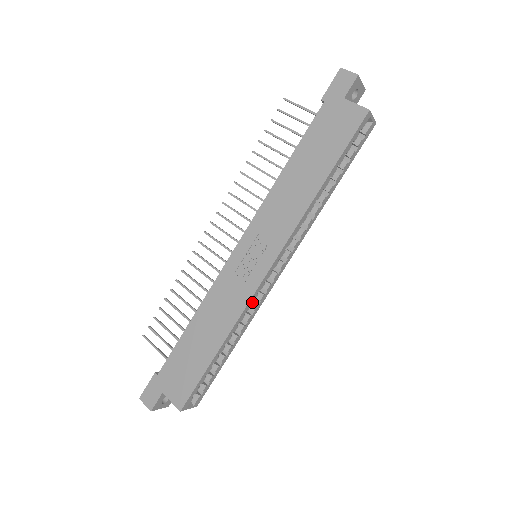
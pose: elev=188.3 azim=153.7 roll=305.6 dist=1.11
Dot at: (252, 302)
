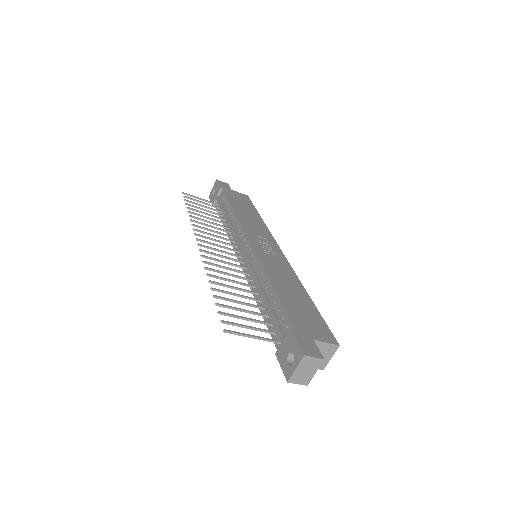
Dot at: occluded
